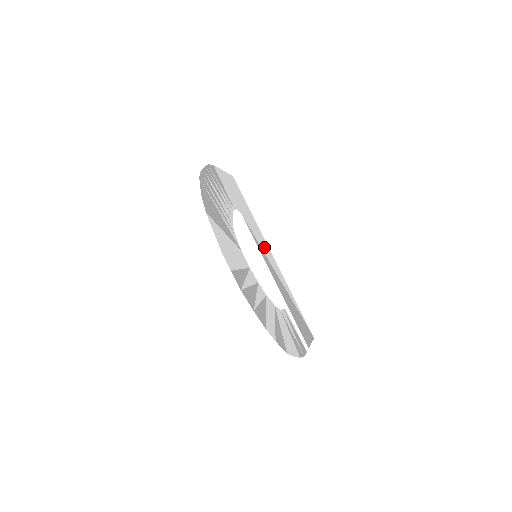
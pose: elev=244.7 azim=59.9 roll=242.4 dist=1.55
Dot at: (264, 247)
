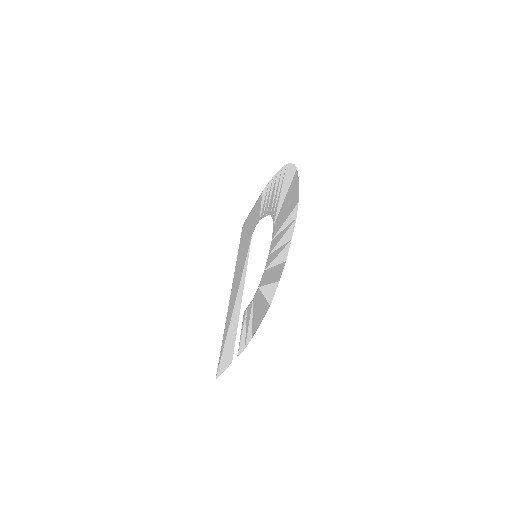
Dot at: (238, 276)
